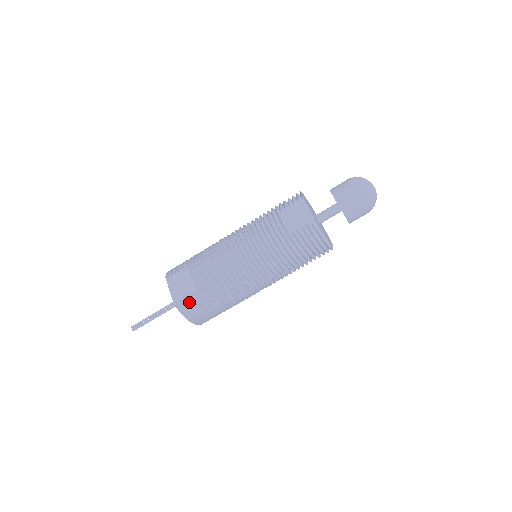
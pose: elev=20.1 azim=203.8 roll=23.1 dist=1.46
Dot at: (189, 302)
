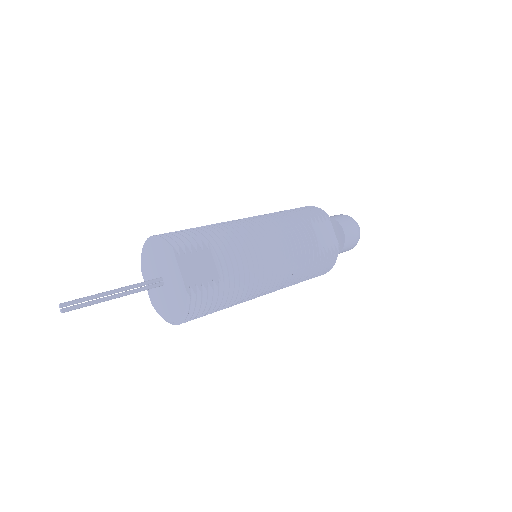
Dot at: (207, 296)
